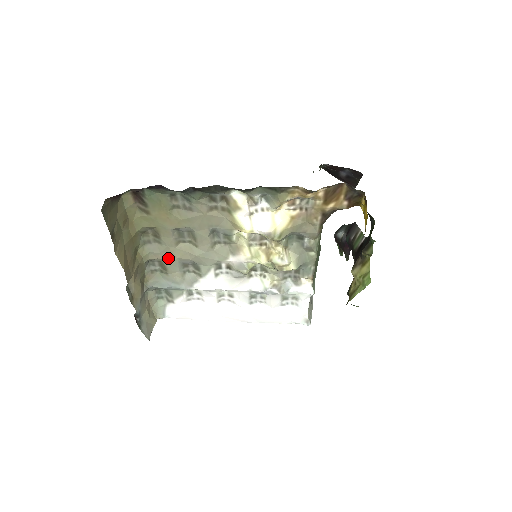
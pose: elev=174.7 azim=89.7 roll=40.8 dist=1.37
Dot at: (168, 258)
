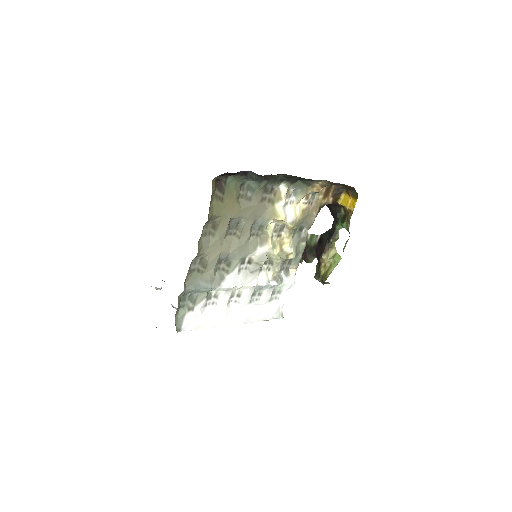
Dot at: (213, 252)
